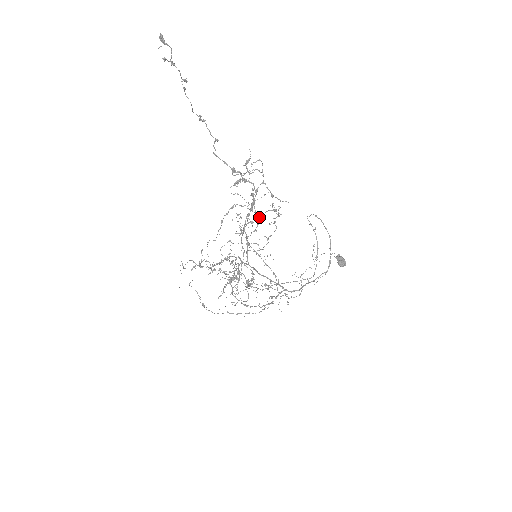
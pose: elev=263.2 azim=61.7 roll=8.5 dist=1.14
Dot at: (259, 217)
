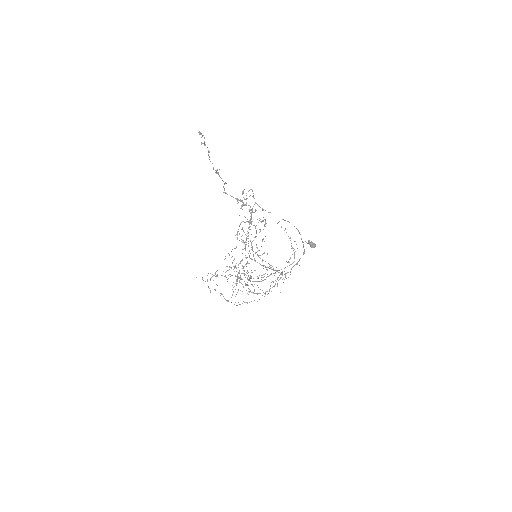
Dot at: (255, 227)
